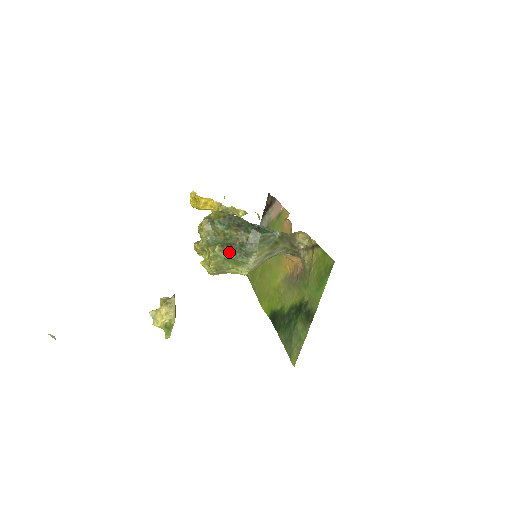
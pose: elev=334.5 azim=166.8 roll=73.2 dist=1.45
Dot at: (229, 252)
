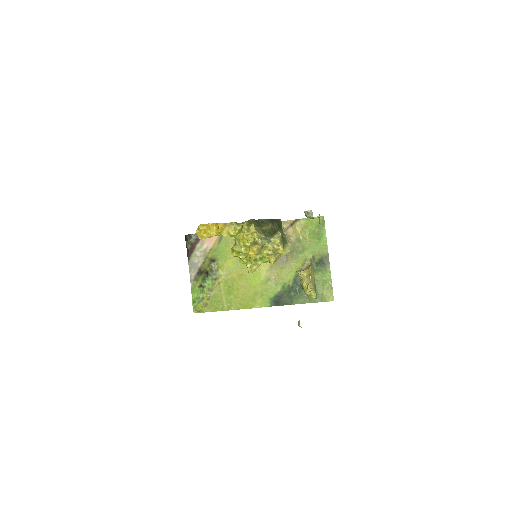
Dot at: occluded
